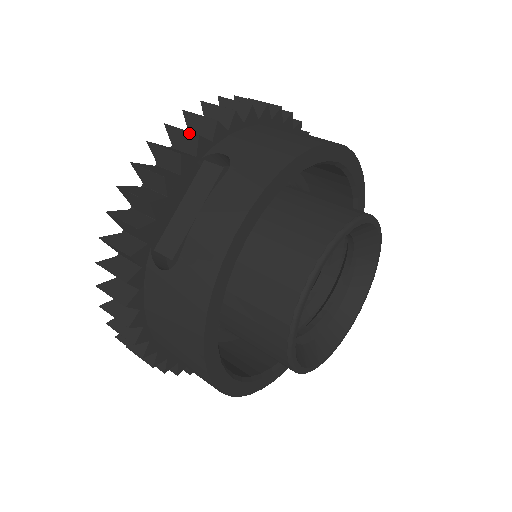
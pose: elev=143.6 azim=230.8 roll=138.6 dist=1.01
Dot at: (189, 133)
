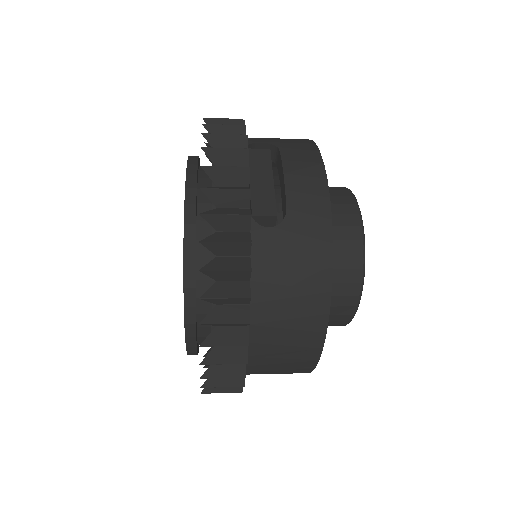
Dot at: (234, 126)
